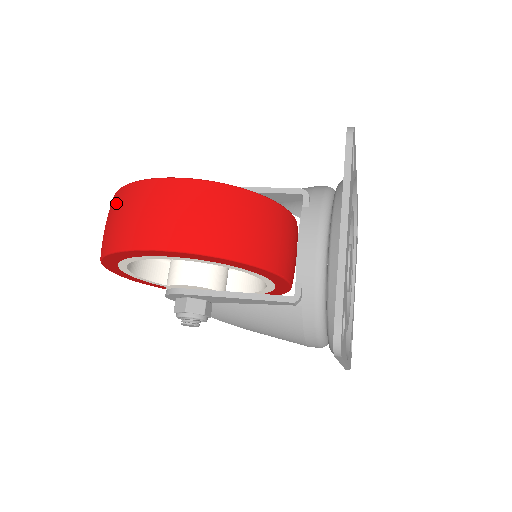
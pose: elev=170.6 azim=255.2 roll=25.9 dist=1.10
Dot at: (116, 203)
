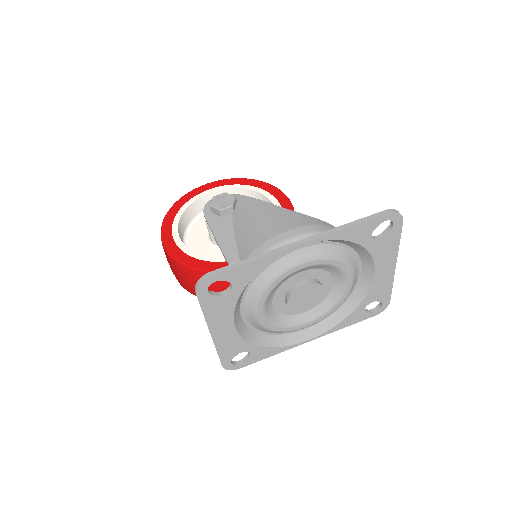
Dot at: occluded
